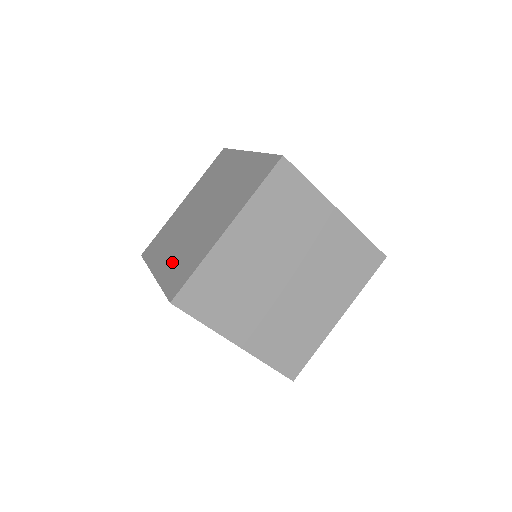
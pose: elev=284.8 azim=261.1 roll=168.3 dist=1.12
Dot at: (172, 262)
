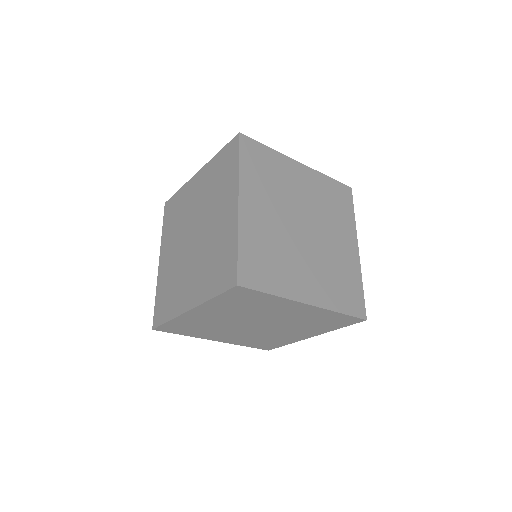
Dot at: (202, 280)
